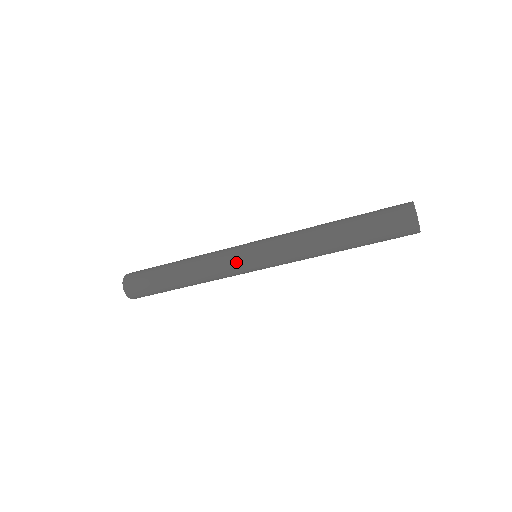
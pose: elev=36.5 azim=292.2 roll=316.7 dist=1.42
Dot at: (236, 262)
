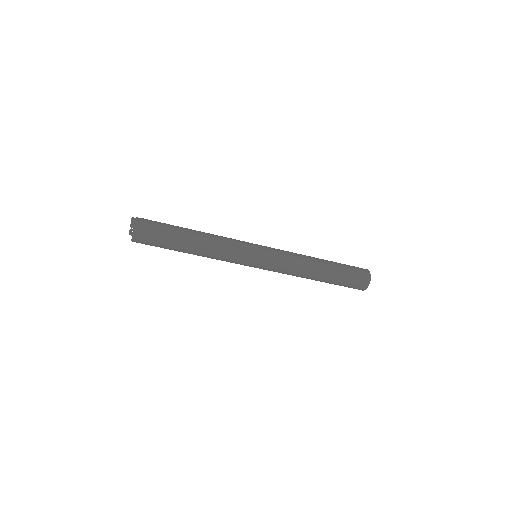
Dot at: (244, 261)
